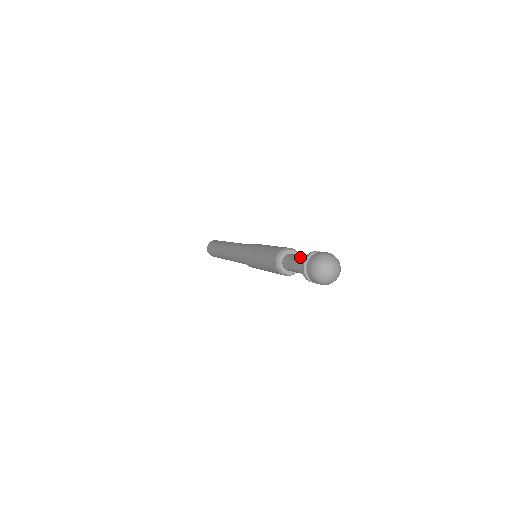
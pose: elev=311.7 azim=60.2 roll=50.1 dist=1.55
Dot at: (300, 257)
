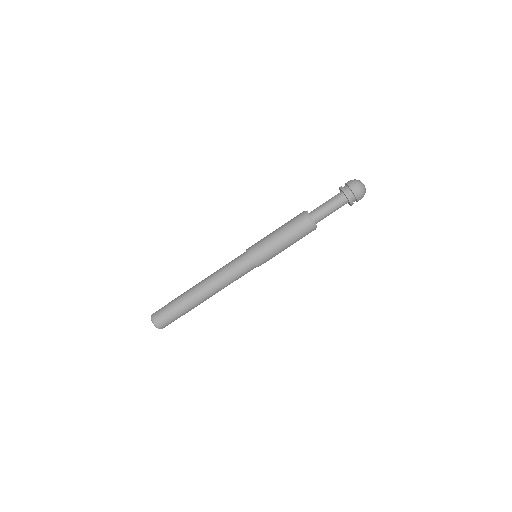
Dot at: (328, 200)
